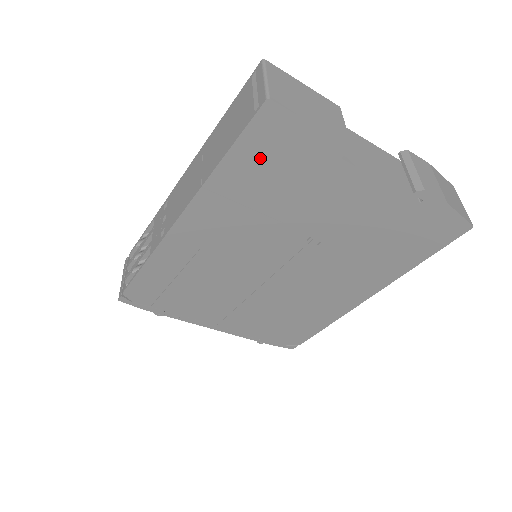
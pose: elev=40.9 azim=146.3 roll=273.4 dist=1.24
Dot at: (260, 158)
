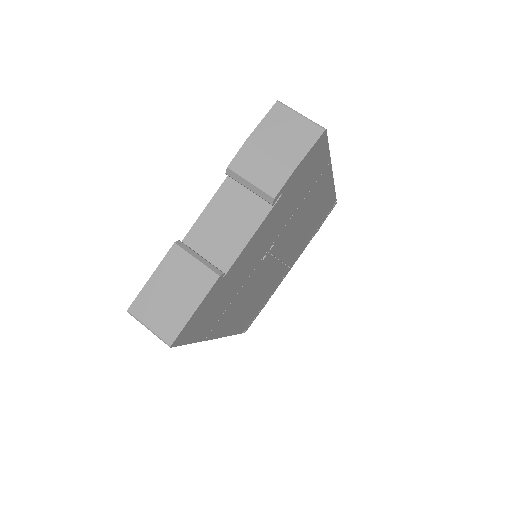
Dot at: (202, 324)
